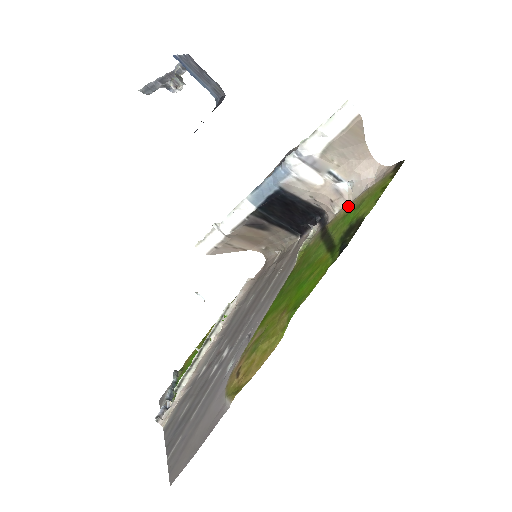
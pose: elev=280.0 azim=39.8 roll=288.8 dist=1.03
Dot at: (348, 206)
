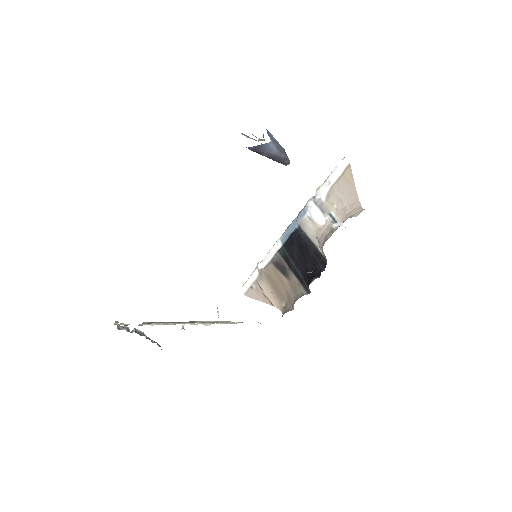
Dot at: occluded
